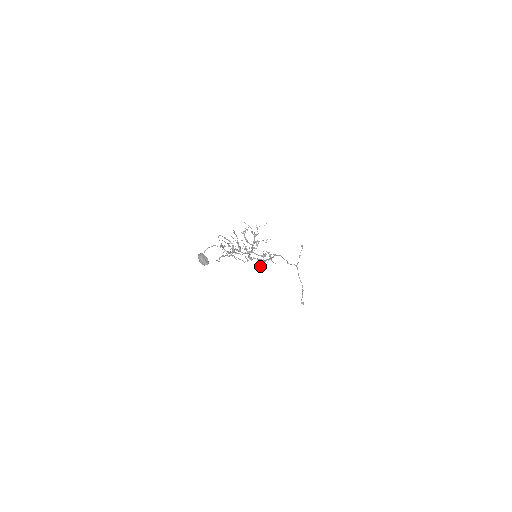
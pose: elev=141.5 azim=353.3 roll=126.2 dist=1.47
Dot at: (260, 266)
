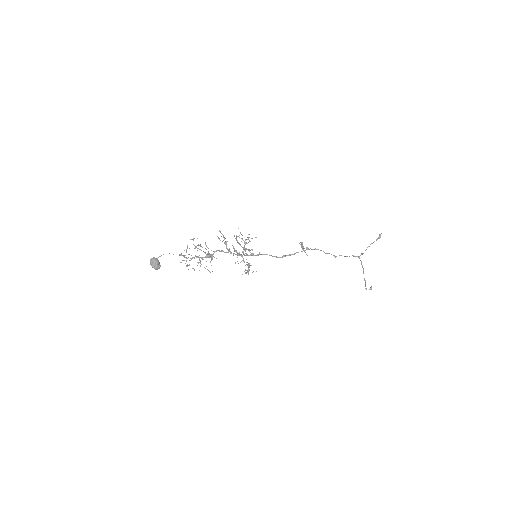
Dot at: (247, 271)
